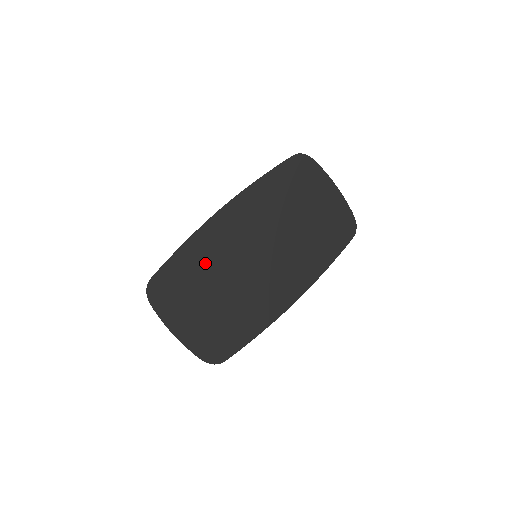
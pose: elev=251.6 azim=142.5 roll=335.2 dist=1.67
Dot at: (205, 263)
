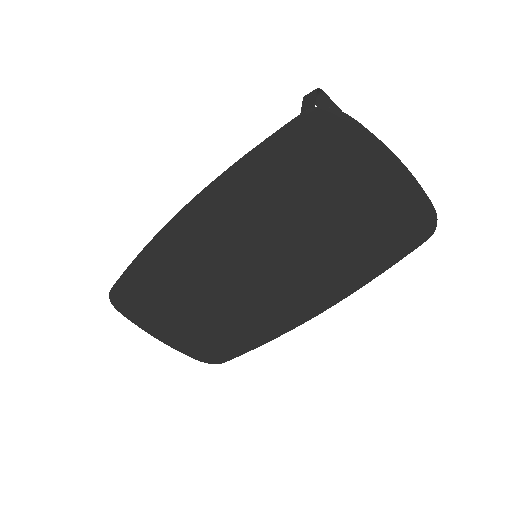
Dot at: (175, 275)
